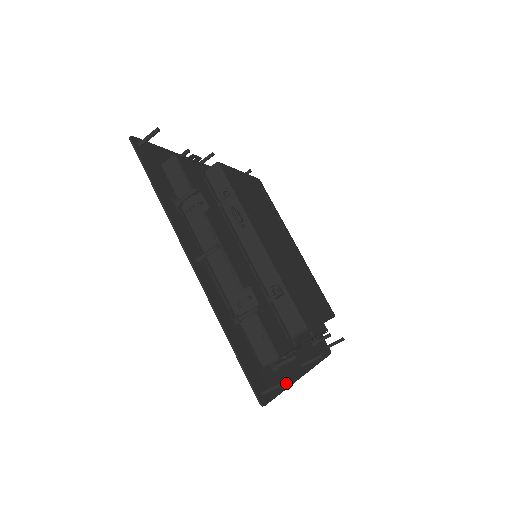
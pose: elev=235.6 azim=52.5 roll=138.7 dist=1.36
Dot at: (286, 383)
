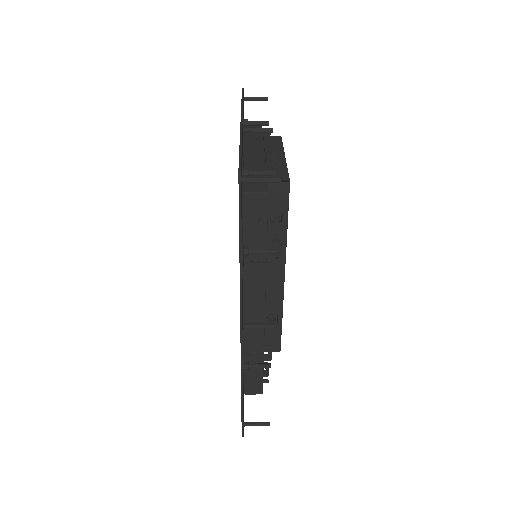
Dot at: occluded
